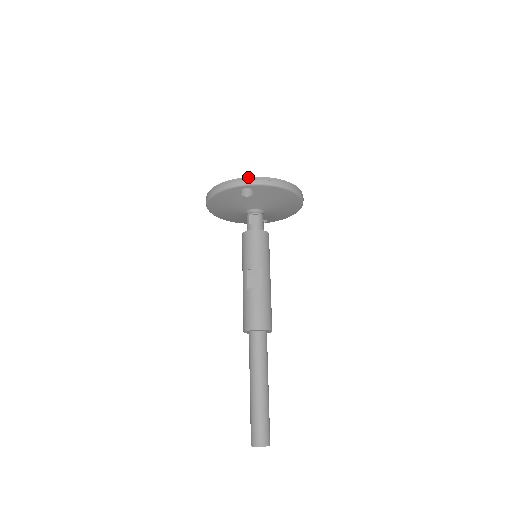
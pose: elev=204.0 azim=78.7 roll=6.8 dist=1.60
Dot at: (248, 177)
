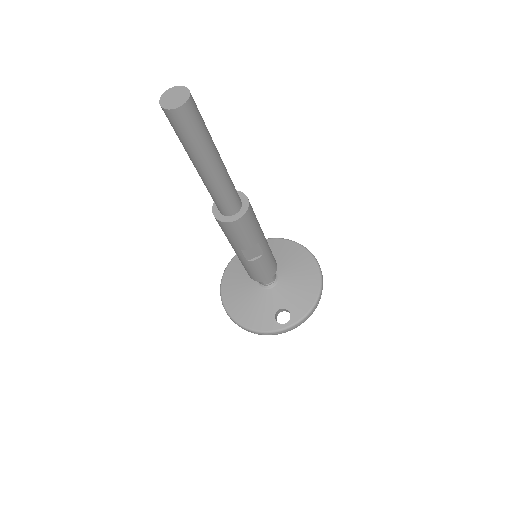
Dot at: occluded
